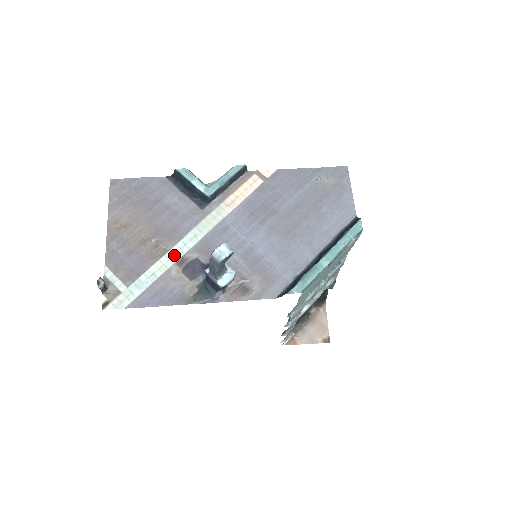
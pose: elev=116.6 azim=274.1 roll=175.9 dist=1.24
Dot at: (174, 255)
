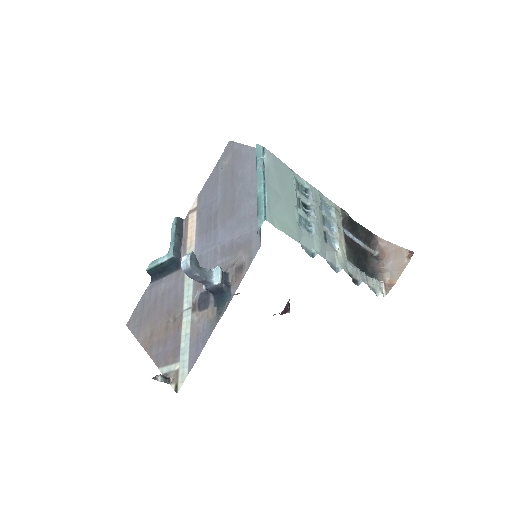
Dot at: (187, 310)
